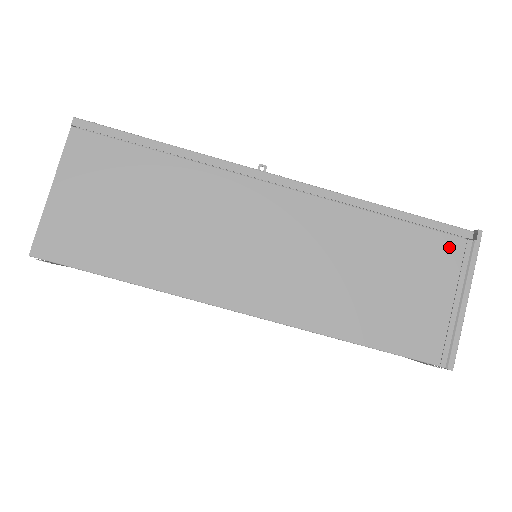
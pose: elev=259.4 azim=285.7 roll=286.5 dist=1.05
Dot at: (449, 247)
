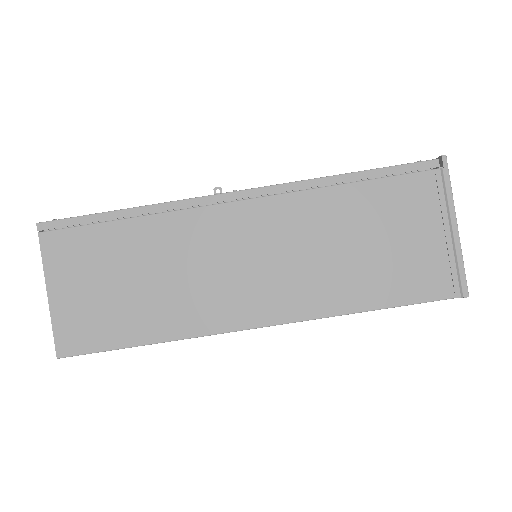
Dot at: (420, 185)
